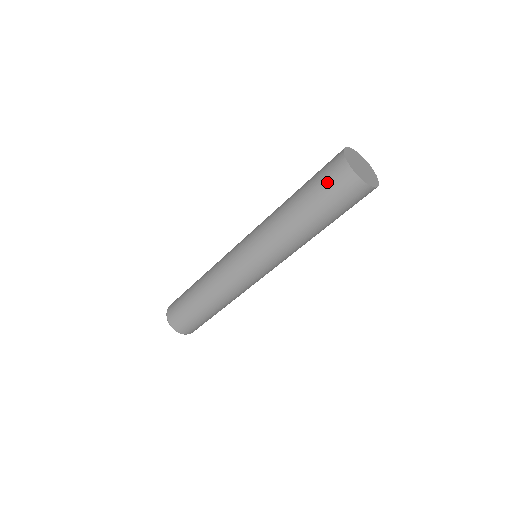
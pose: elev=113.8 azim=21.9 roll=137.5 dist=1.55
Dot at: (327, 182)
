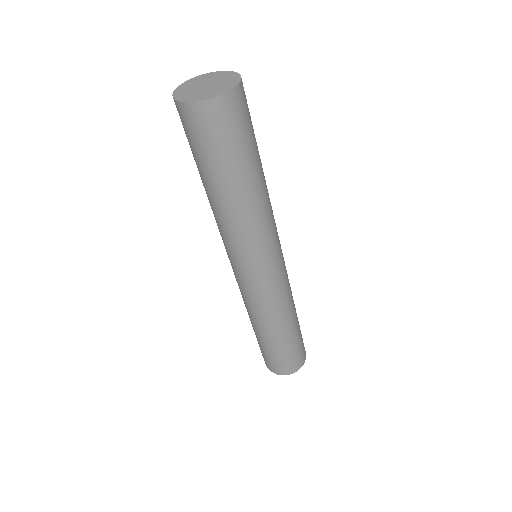
Dot at: occluded
